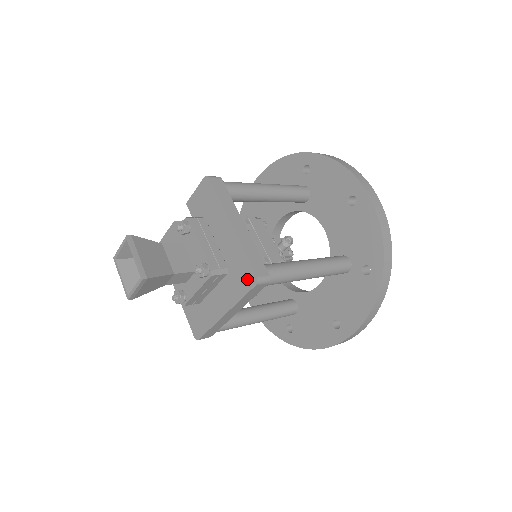
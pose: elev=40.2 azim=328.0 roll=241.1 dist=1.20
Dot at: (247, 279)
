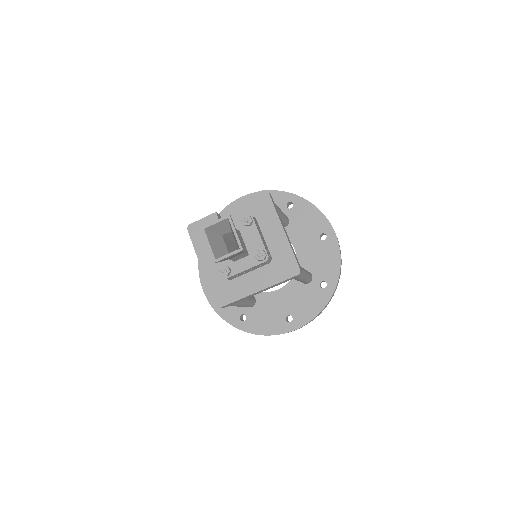
Dot at: (290, 269)
